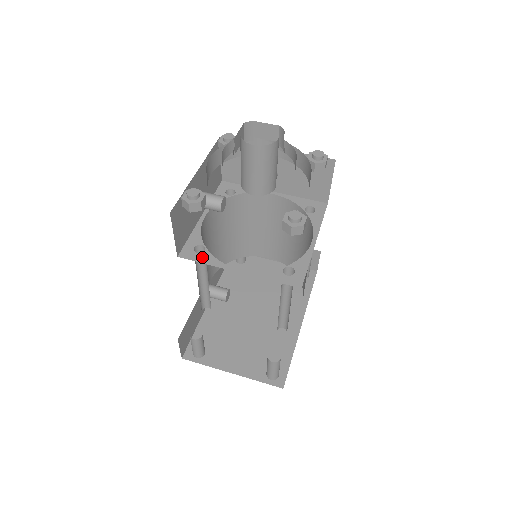
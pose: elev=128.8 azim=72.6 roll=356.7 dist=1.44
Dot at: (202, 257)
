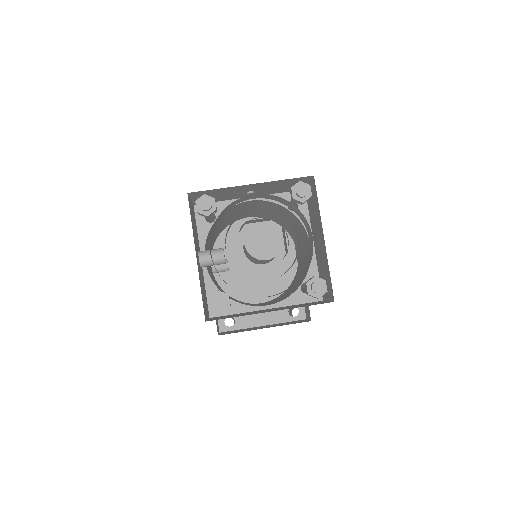
Dot at: (230, 308)
